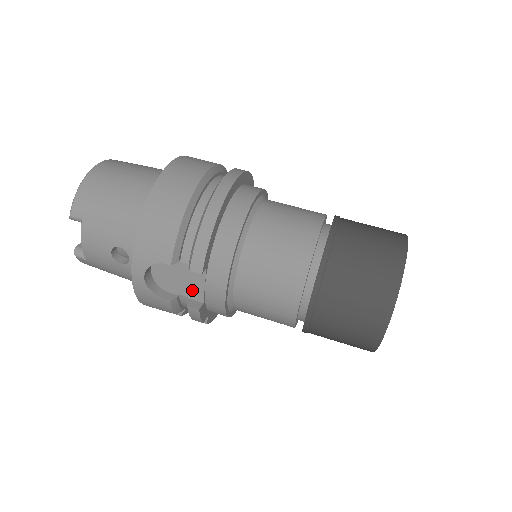
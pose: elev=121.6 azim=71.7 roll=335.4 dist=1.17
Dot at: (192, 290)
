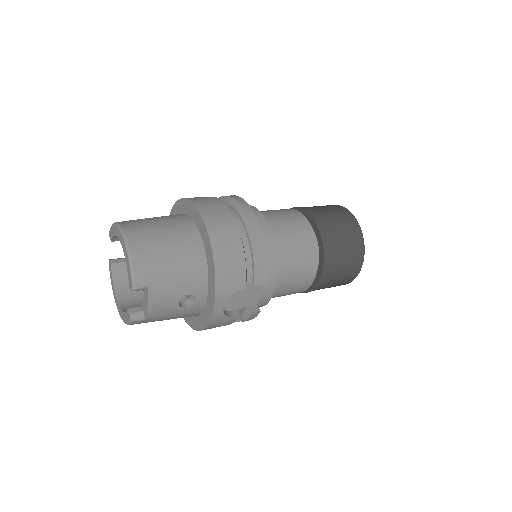
Dot at: (250, 300)
